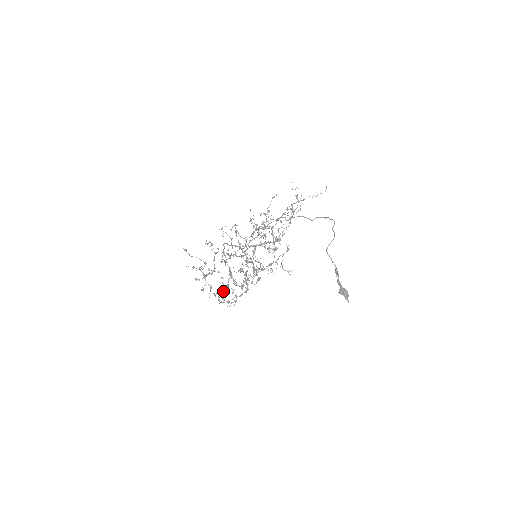
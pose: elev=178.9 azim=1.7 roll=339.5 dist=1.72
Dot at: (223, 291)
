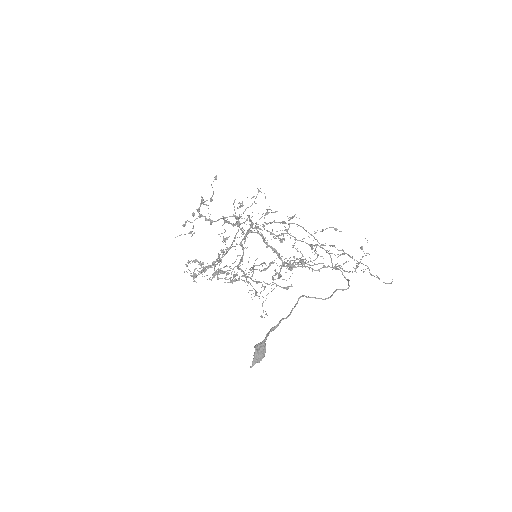
Dot at: (202, 262)
